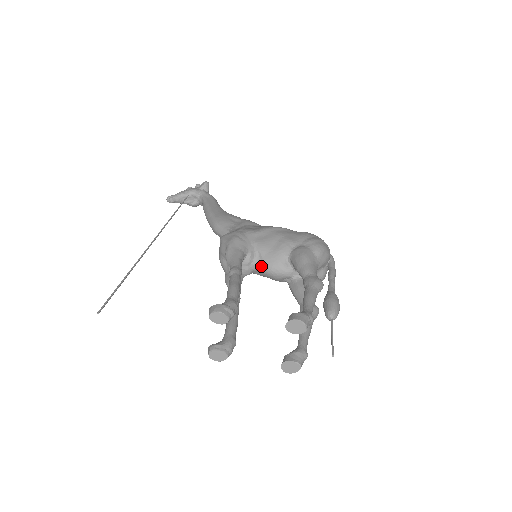
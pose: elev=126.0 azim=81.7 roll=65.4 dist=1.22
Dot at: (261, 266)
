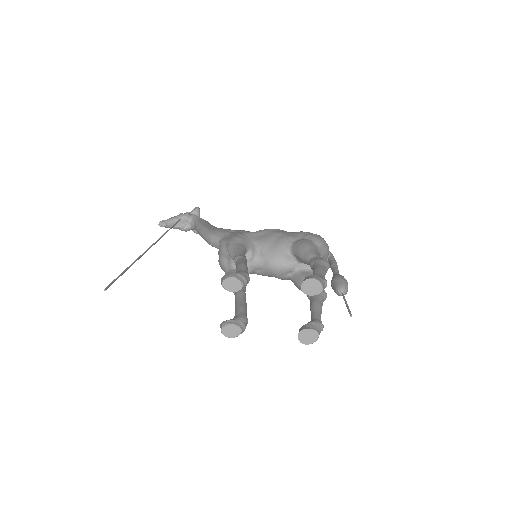
Dot at: (263, 261)
